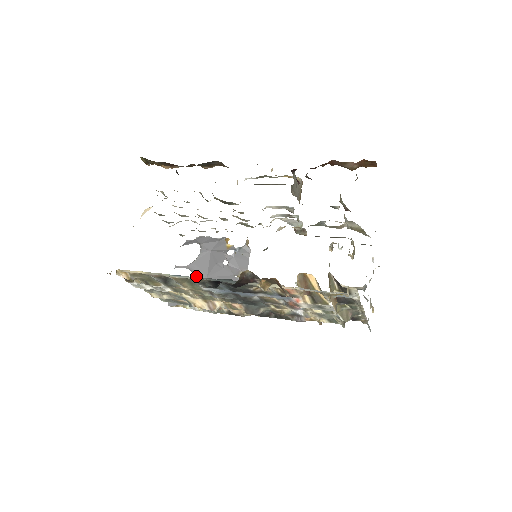
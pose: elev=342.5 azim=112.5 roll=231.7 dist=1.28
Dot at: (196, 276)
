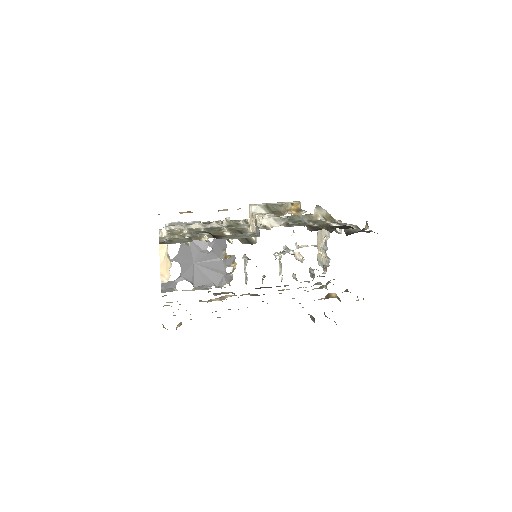
Dot at: (184, 265)
